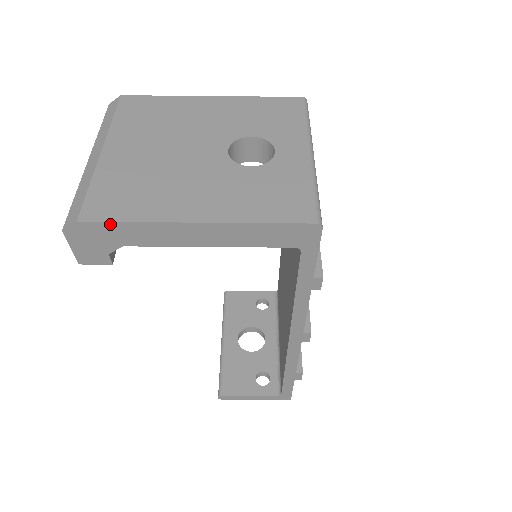
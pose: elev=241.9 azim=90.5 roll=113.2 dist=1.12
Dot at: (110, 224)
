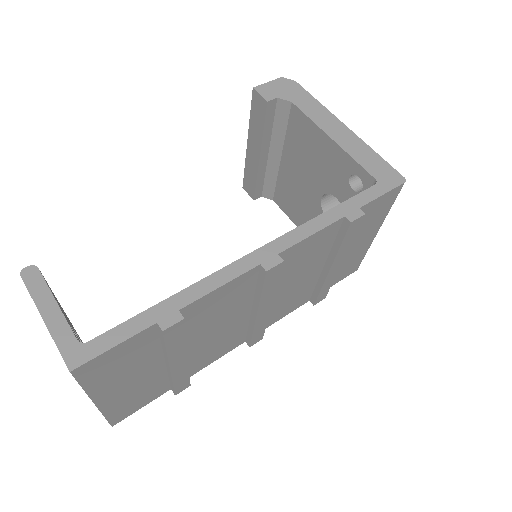
Dot at: (307, 93)
